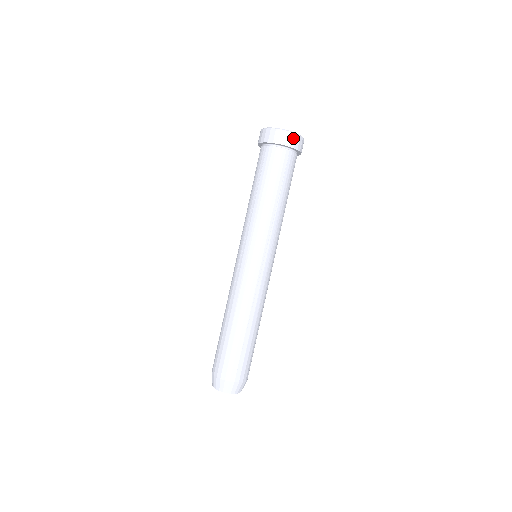
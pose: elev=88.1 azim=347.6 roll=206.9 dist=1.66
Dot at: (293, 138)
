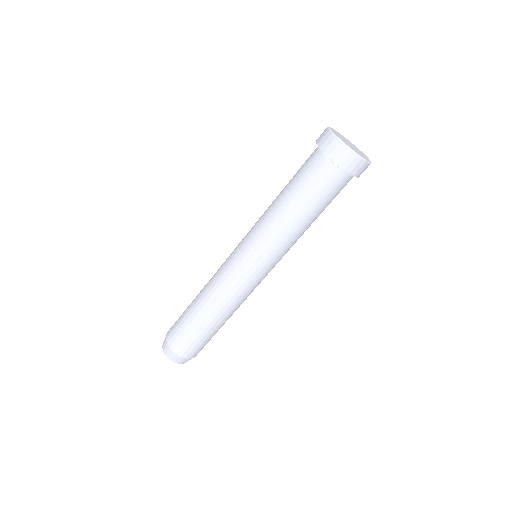
Dot at: (350, 158)
